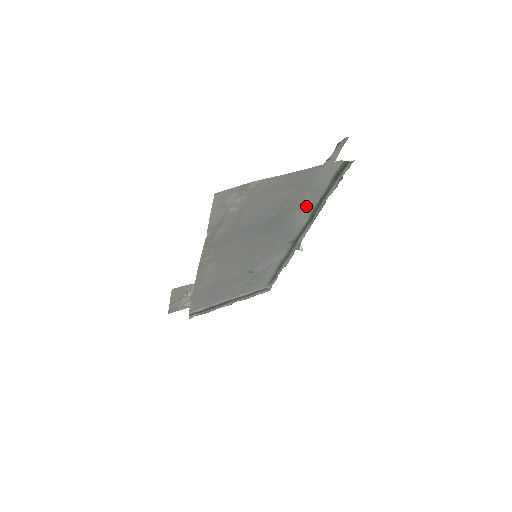
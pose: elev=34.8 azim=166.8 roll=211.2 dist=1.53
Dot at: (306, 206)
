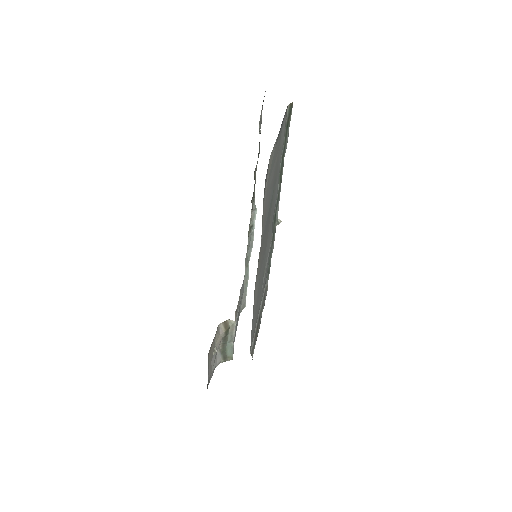
Dot at: (278, 171)
